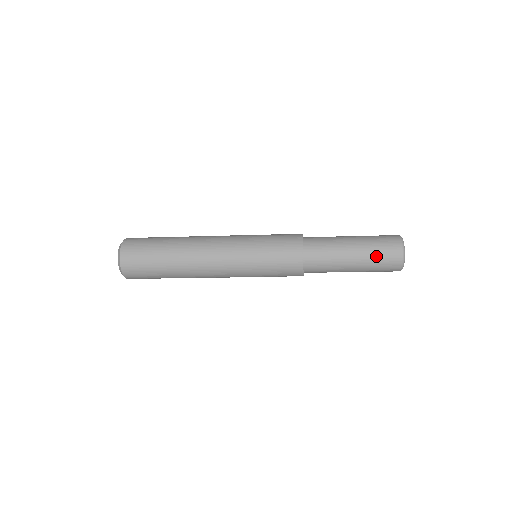
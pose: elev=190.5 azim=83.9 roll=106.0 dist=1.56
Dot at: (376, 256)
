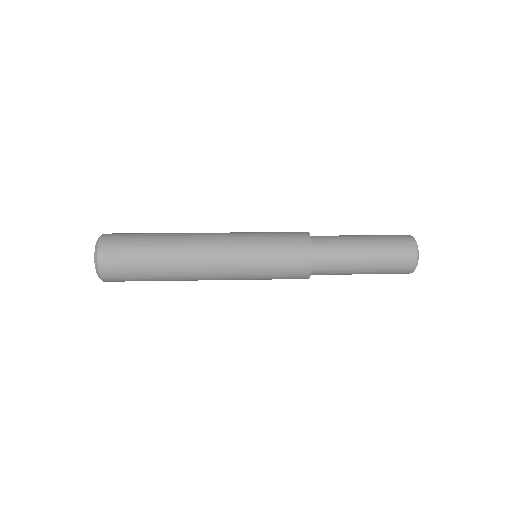
Dot at: (388, 266)
